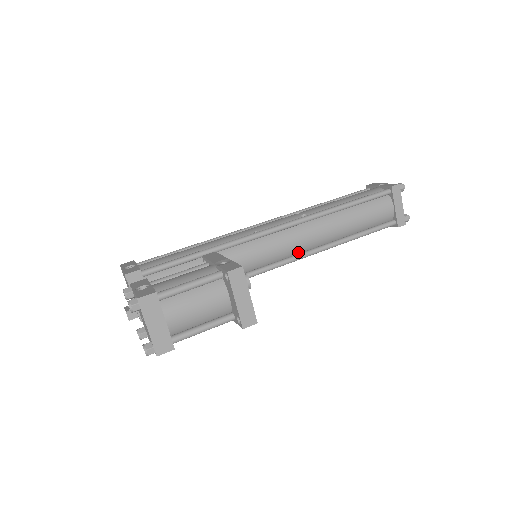
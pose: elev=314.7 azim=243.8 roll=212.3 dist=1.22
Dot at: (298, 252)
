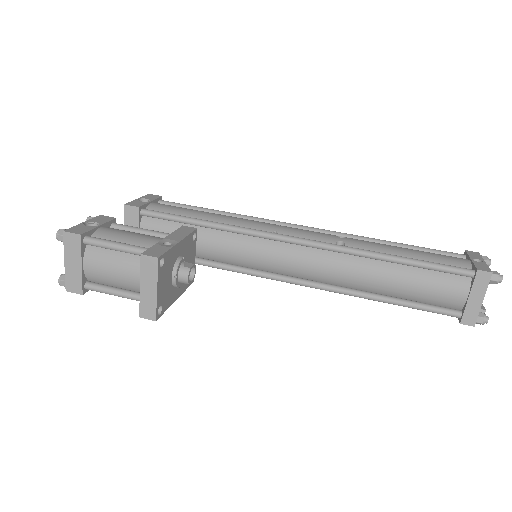
Dot at: (311, 278)
